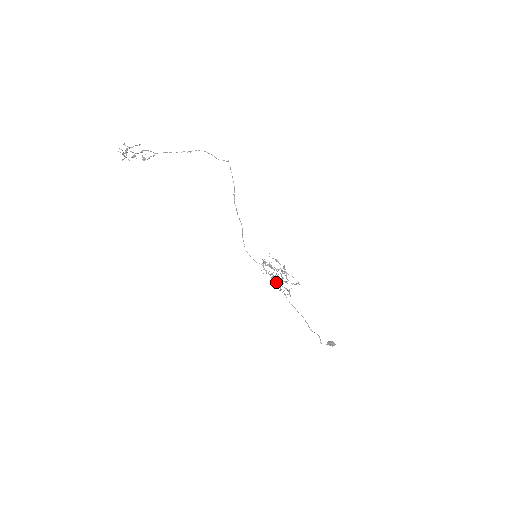
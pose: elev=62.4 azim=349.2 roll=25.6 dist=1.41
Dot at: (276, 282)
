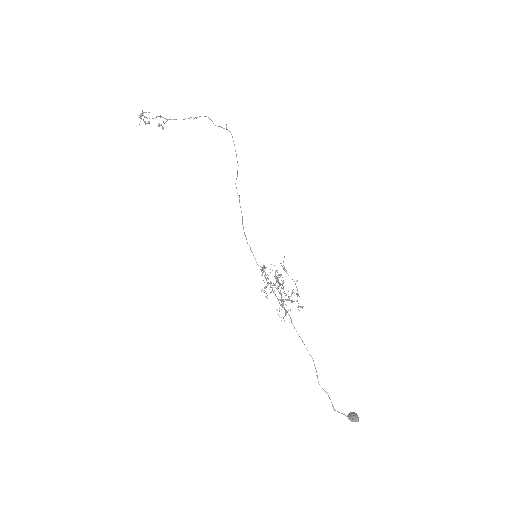
Dot at: occluded
